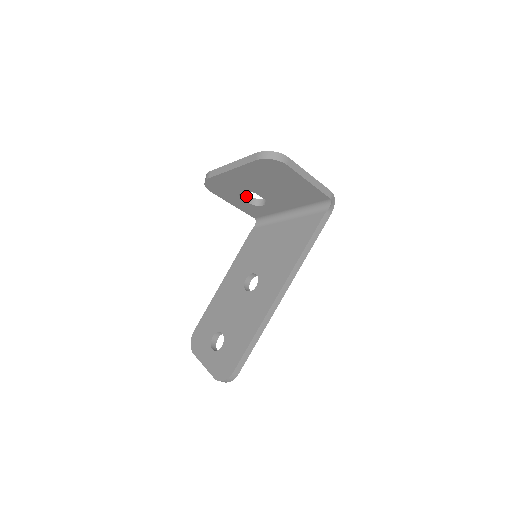
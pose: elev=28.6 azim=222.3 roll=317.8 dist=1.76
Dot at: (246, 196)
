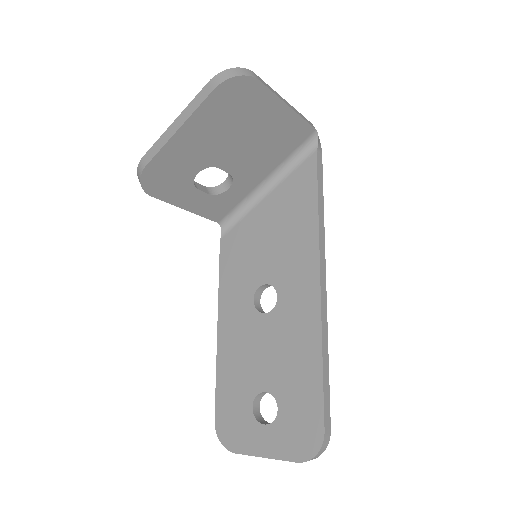
Dot at: (200, 186)
